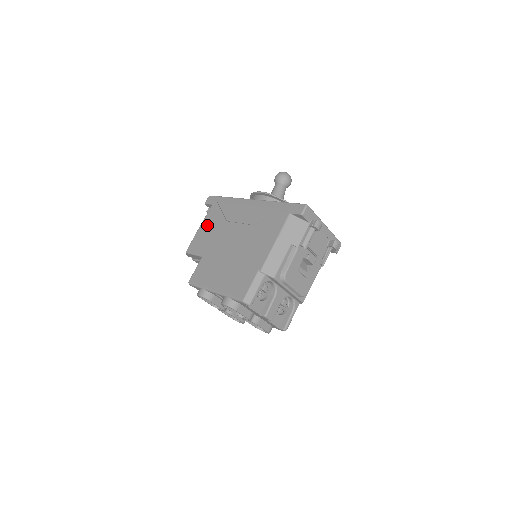
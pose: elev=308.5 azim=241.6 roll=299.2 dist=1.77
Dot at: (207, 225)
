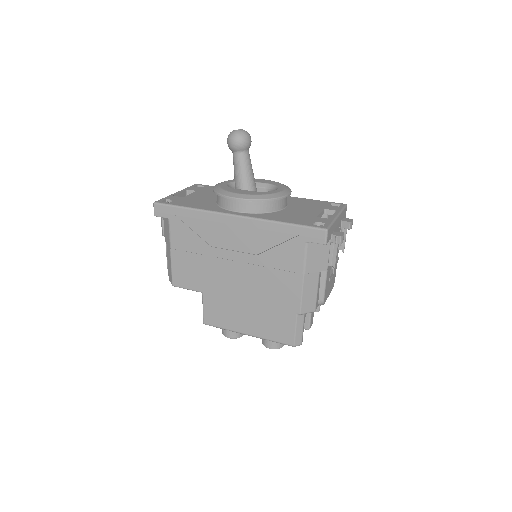
Dot at: (182, 251)
